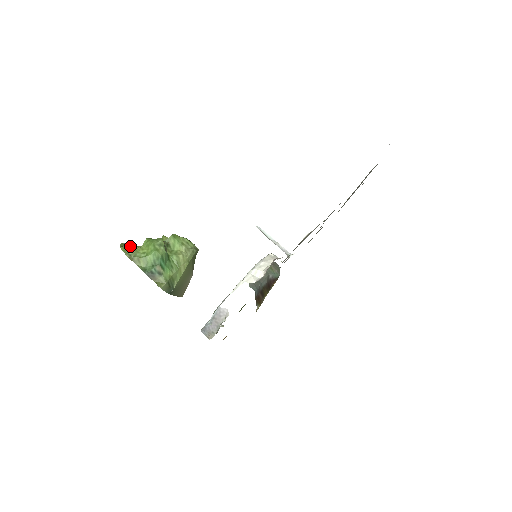
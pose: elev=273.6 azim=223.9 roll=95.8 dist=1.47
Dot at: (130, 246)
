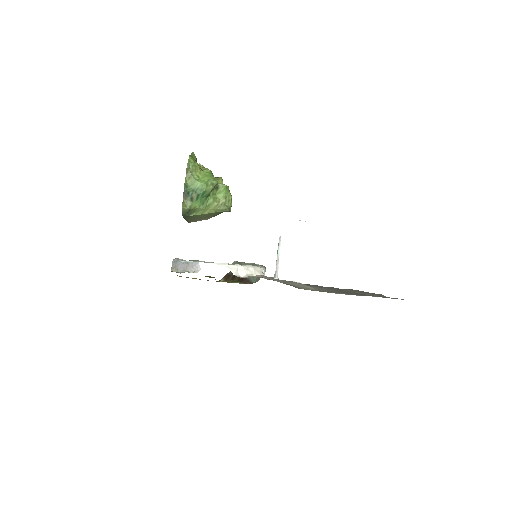
Dot at: (196, 162)
